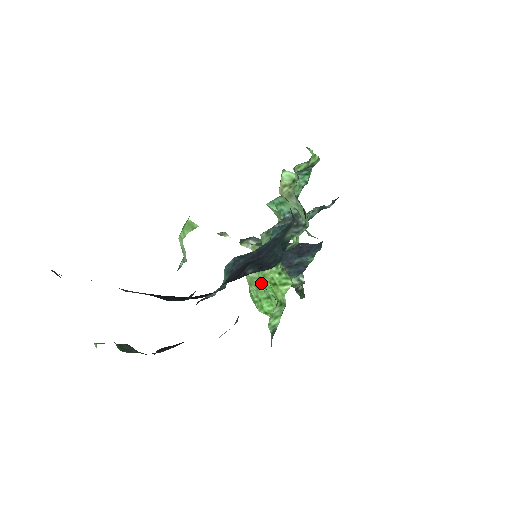
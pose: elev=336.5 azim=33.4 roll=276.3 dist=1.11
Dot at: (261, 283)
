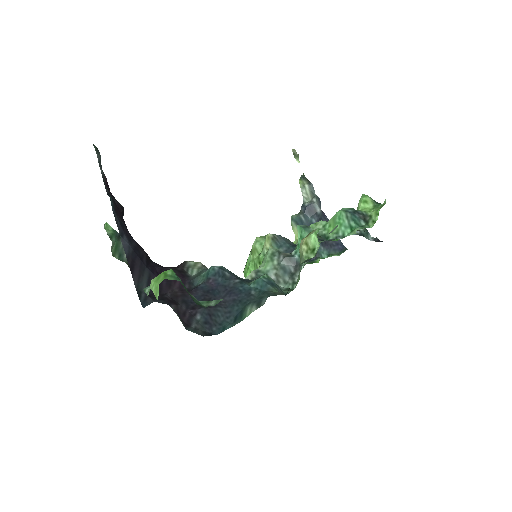
Dot at: (254, 265)
